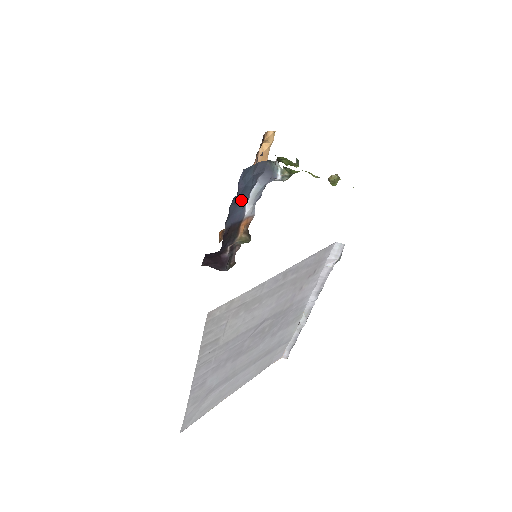
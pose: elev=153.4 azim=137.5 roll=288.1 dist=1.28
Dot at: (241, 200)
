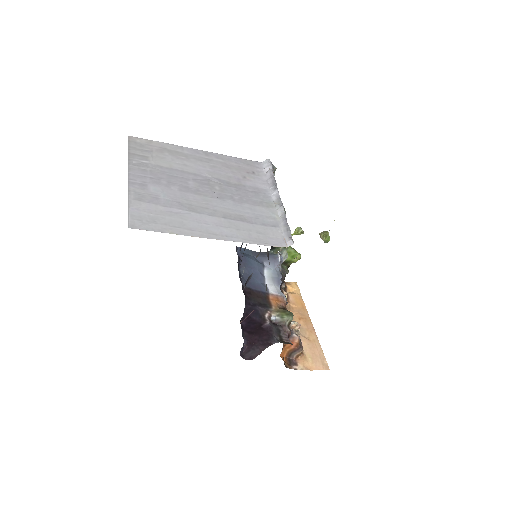
Dot at: (252, 272)
